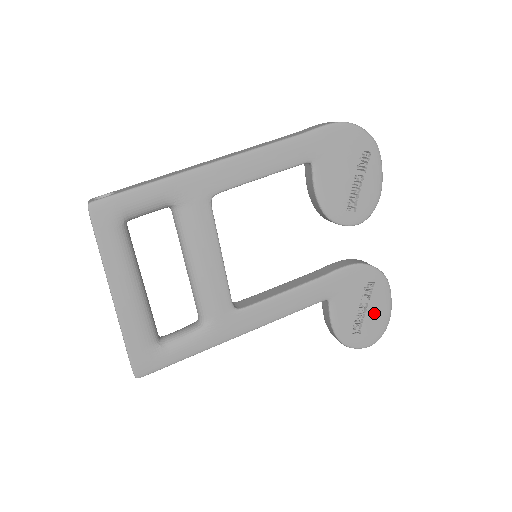
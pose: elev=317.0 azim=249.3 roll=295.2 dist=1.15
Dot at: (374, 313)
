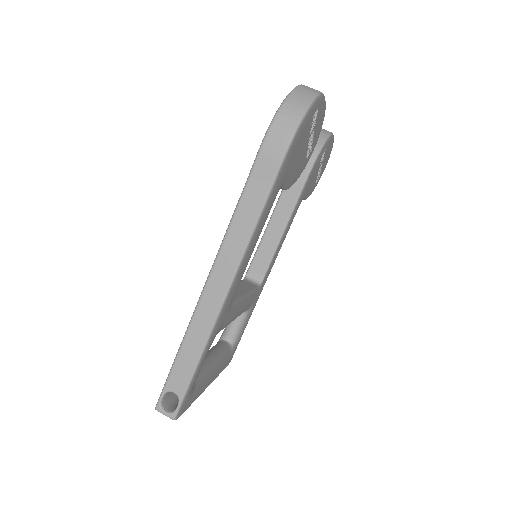
Dot at: (326, 158)
